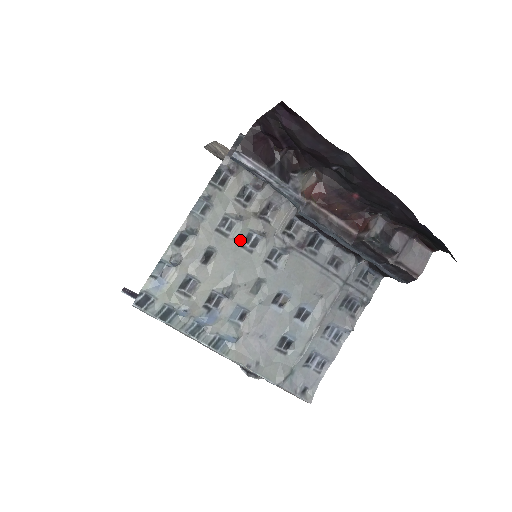
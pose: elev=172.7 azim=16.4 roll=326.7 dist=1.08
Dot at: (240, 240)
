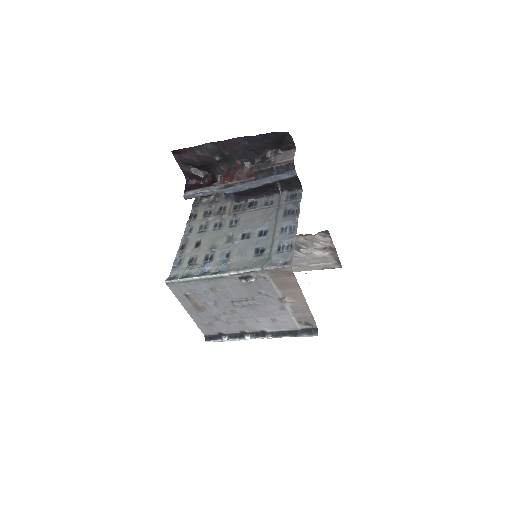
Dot at: (212, 228)
